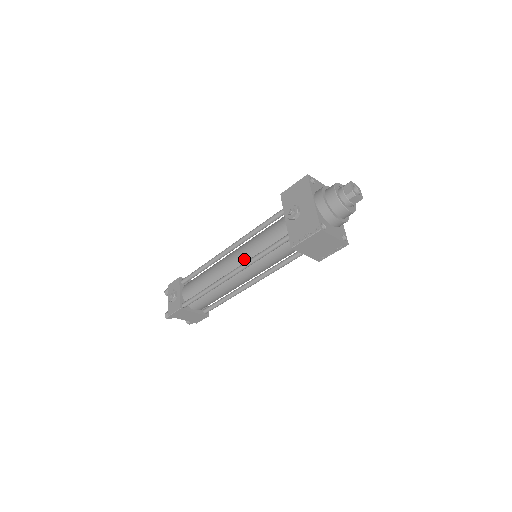
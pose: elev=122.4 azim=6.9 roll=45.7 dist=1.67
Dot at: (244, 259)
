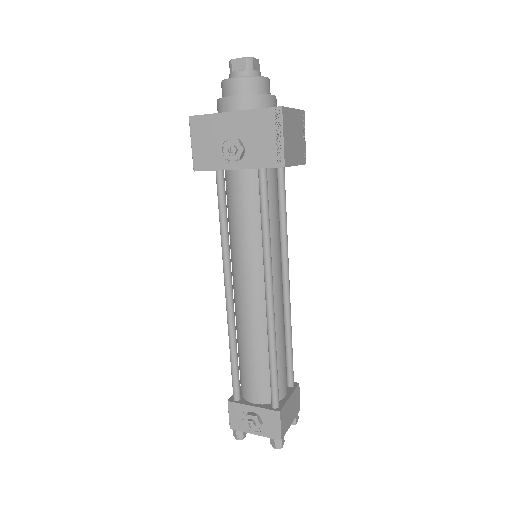
Dot at: (257, 266)
